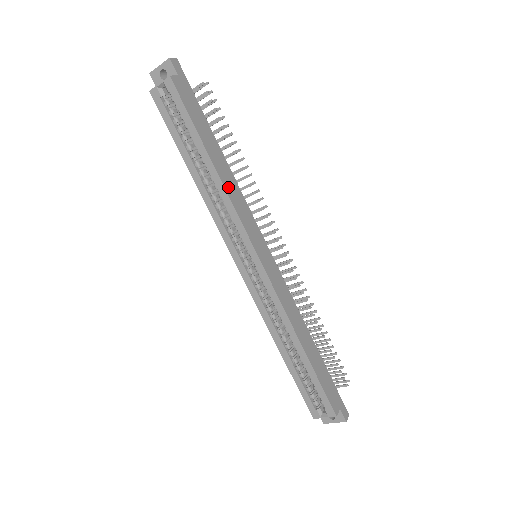
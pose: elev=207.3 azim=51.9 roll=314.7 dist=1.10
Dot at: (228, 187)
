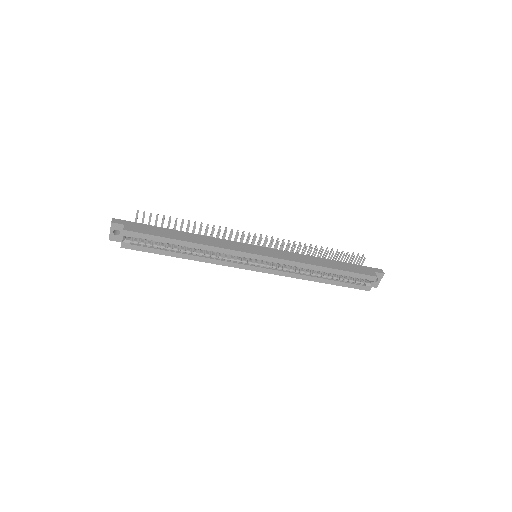
Dot at: (208, 243)
